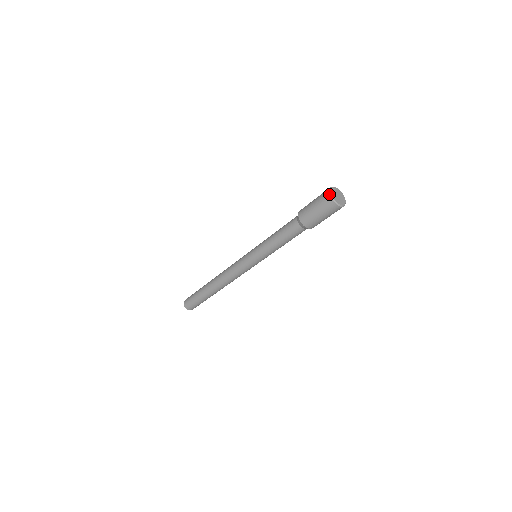
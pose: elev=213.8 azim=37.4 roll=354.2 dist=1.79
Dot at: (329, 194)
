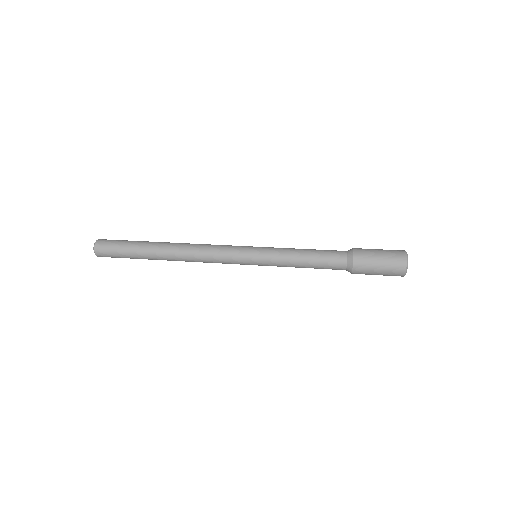
Dot at: occluded
